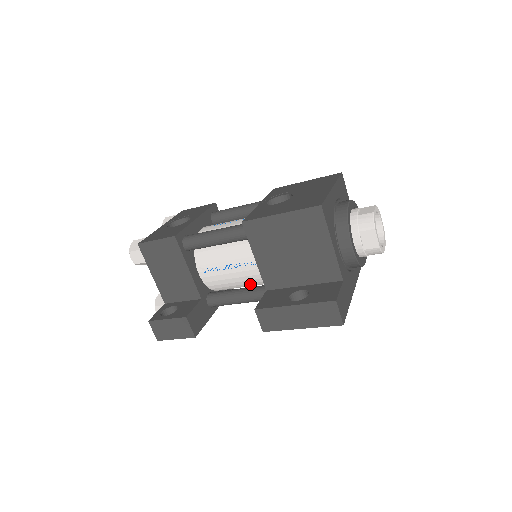
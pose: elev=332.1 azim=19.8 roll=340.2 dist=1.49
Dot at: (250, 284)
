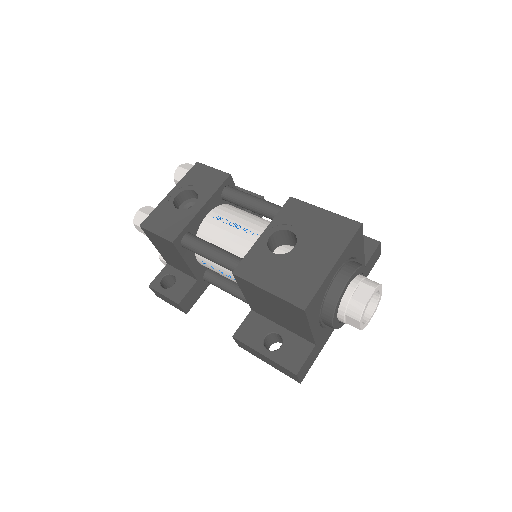
Dot at: occluded
